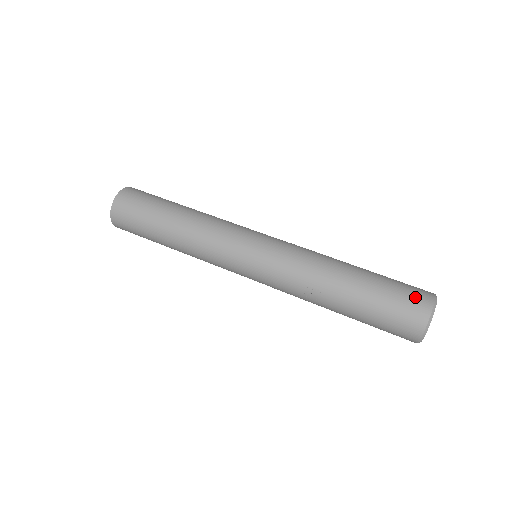
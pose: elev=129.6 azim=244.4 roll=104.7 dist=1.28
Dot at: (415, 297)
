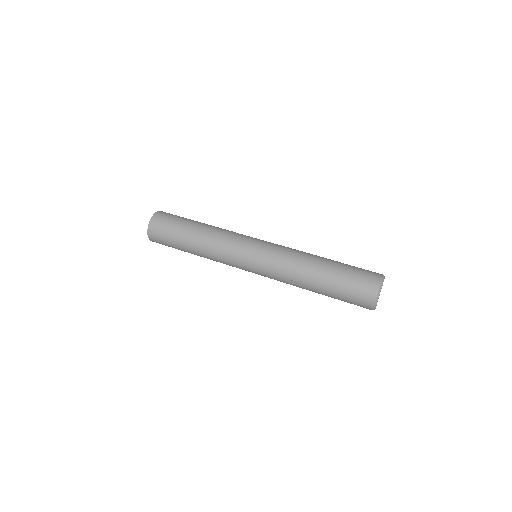
Dot at: (367, 280)
